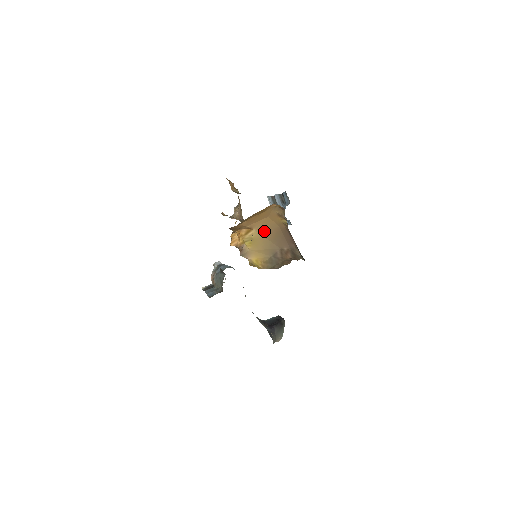
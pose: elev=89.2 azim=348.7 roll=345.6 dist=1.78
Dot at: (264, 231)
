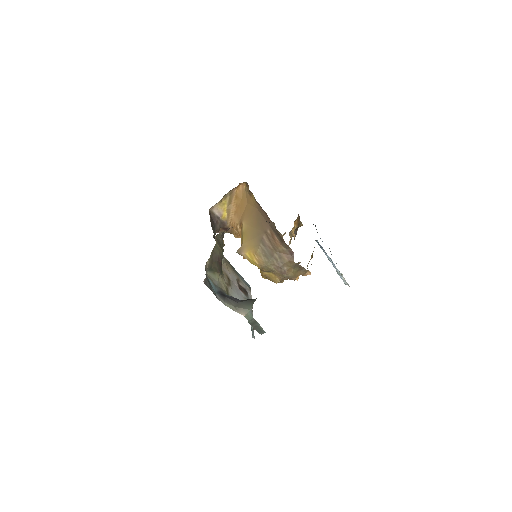
Dot at: (249, 220)
